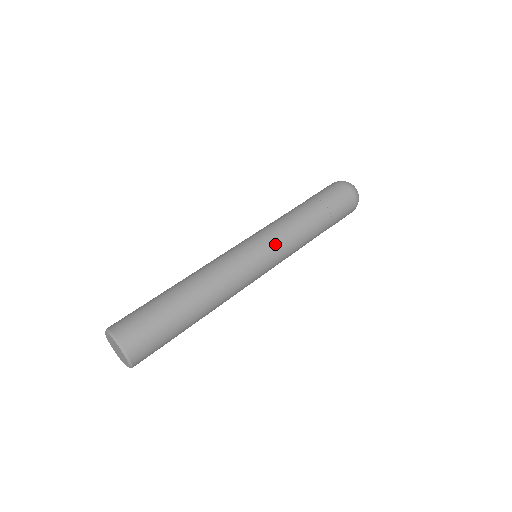
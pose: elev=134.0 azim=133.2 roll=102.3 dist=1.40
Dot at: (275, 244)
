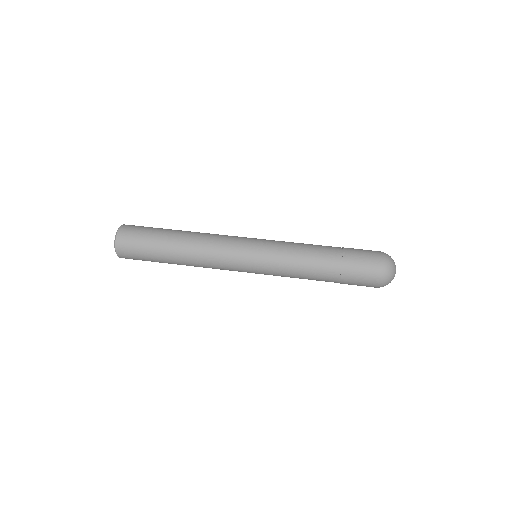
Dot at: (267, 266)
